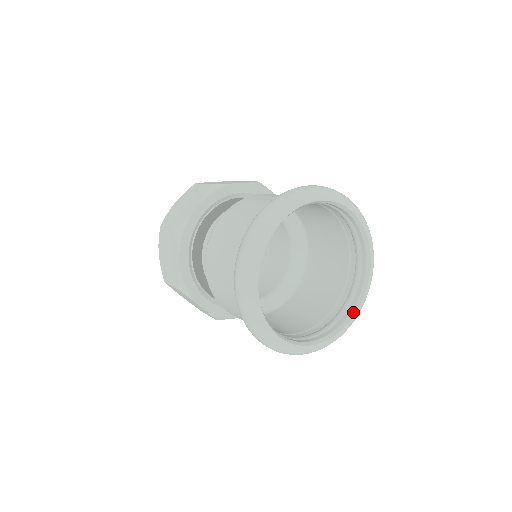
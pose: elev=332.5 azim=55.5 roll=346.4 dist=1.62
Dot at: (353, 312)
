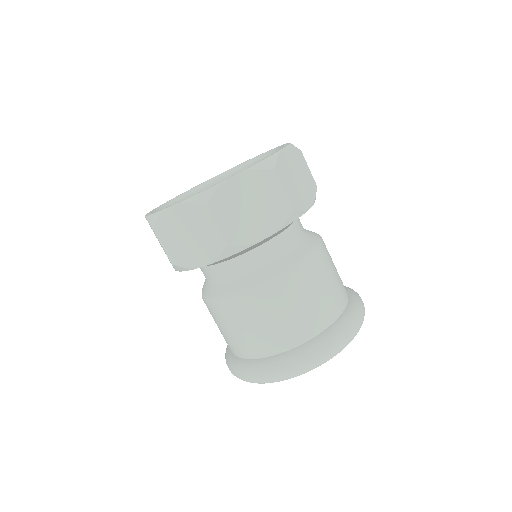
Dot at: occluded
